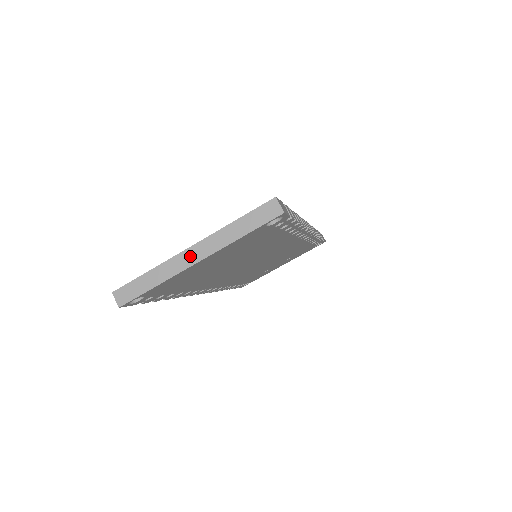
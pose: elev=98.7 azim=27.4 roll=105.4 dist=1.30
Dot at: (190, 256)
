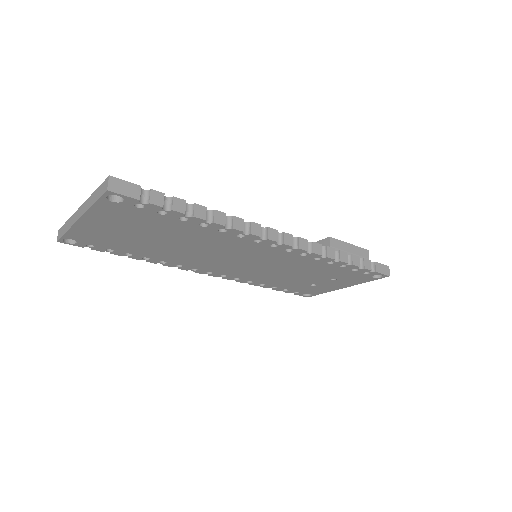
Dot at: (78, 214)
